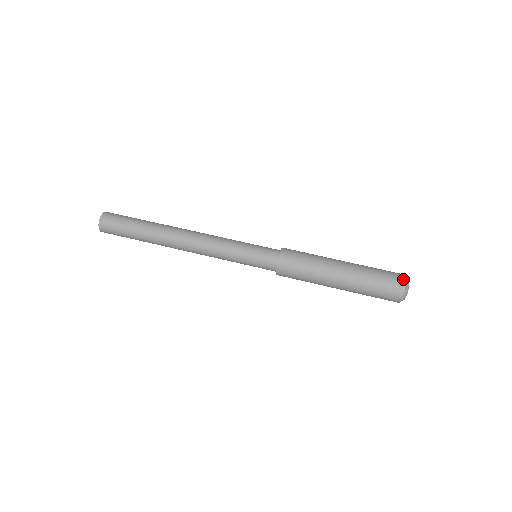
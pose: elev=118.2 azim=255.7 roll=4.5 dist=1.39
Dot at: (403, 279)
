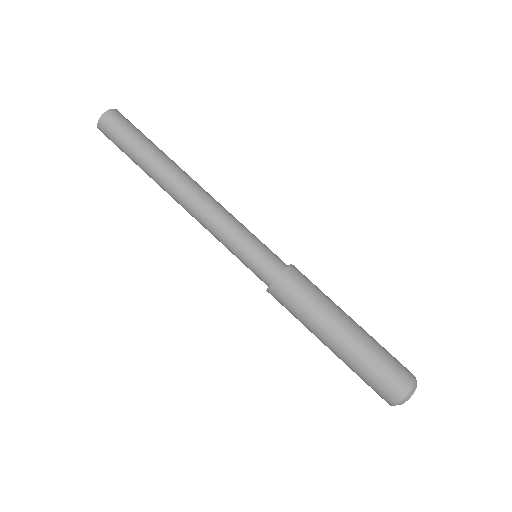
Dot at: (401, 395)
